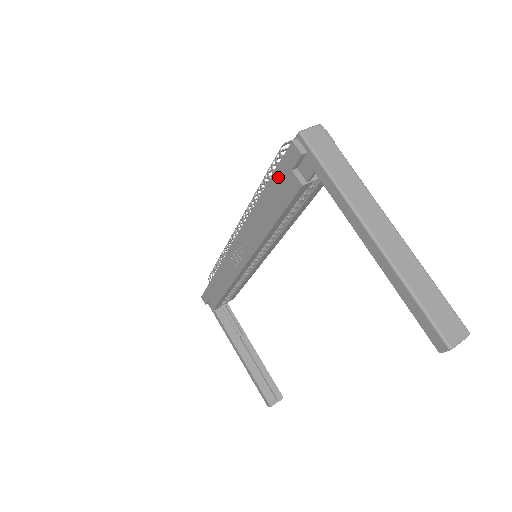
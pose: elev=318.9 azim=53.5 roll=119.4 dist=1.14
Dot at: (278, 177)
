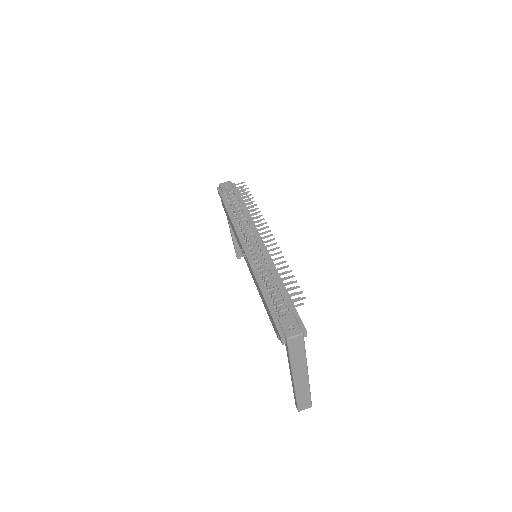
Dot at: (272, 318)
